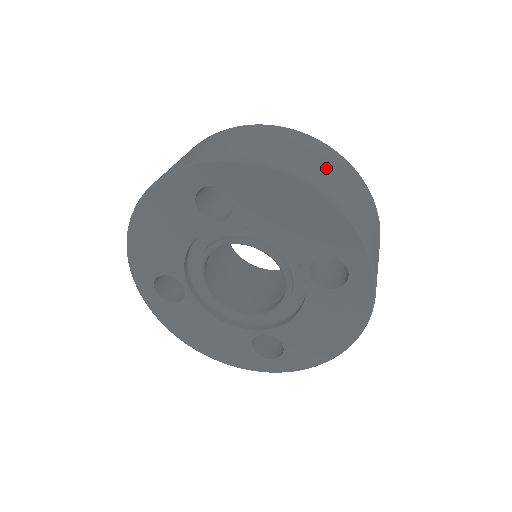
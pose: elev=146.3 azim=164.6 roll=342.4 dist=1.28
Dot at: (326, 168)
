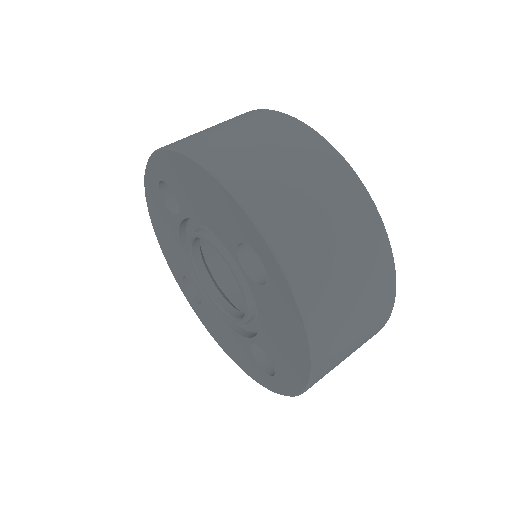
Dot at: (353, 341)
